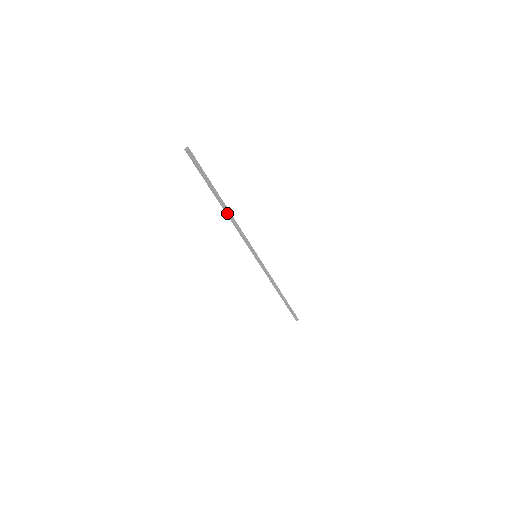
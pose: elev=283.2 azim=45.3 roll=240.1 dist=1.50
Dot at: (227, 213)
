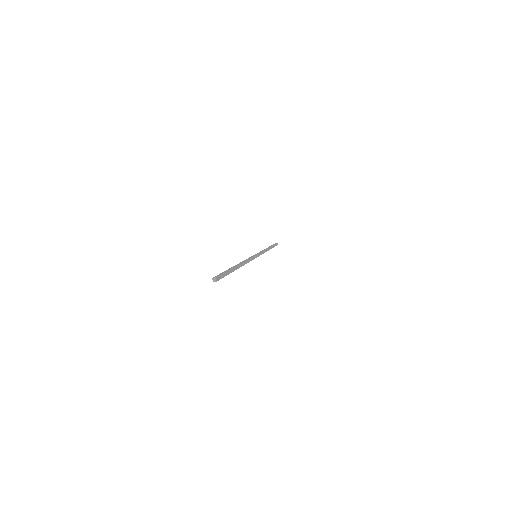
Dot at: (241, 266)
